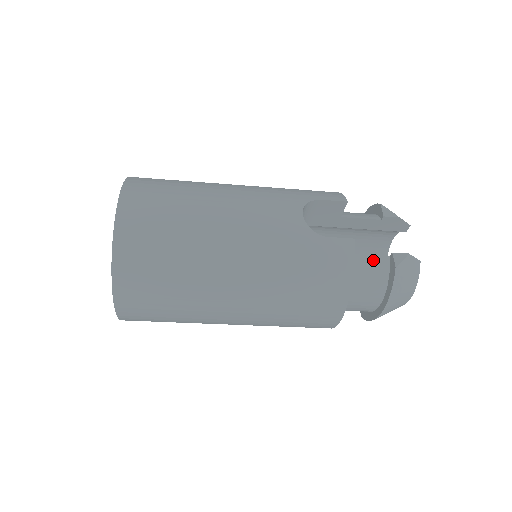
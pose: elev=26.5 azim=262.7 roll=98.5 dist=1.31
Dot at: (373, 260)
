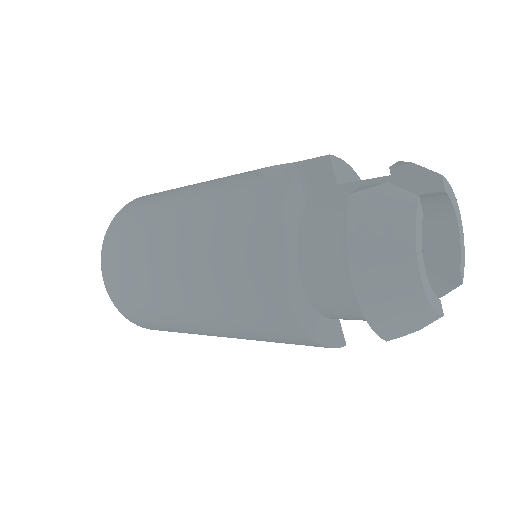
Dot at: (337, 204)
